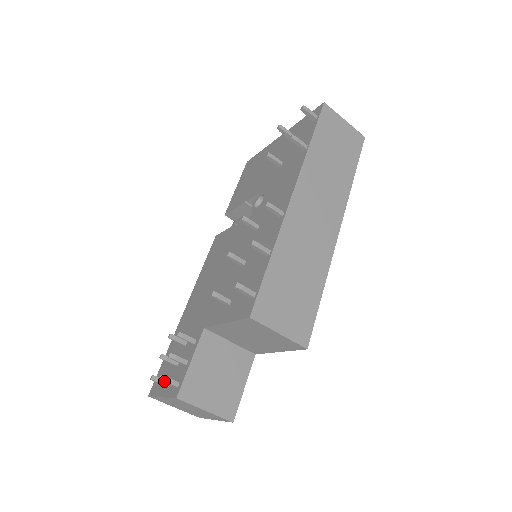
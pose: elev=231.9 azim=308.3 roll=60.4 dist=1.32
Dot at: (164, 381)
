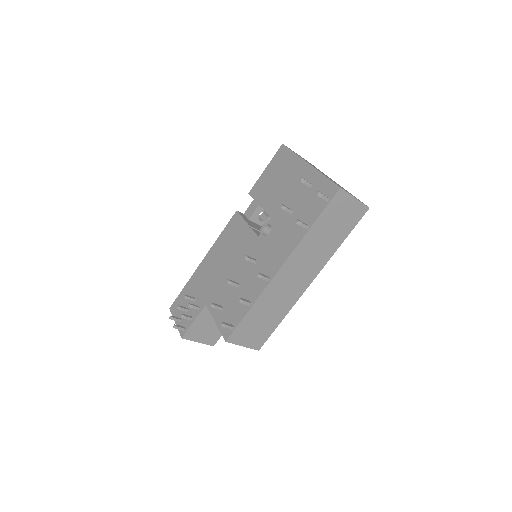
Dot at: occluded
